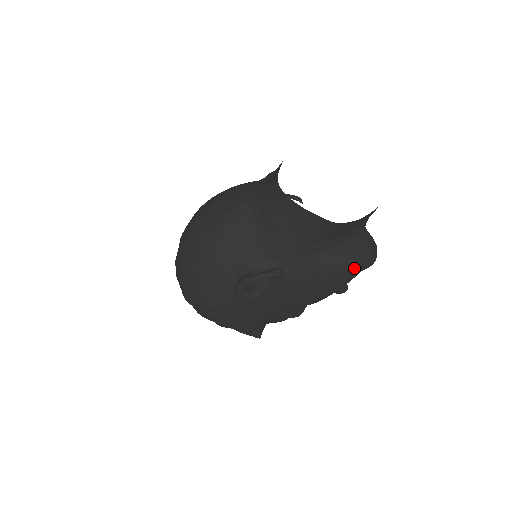
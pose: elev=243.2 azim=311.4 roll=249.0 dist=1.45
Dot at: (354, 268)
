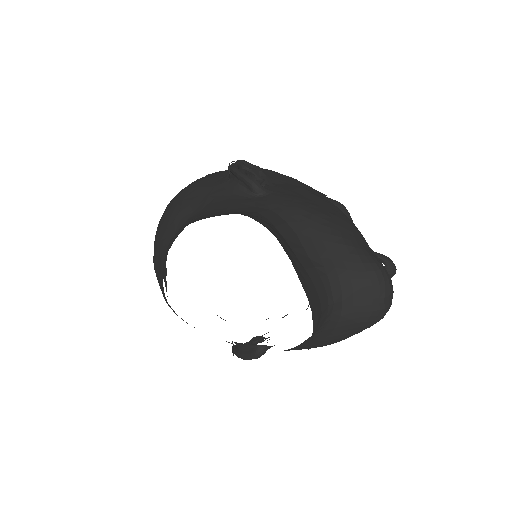
Dot at: (352, 335)
